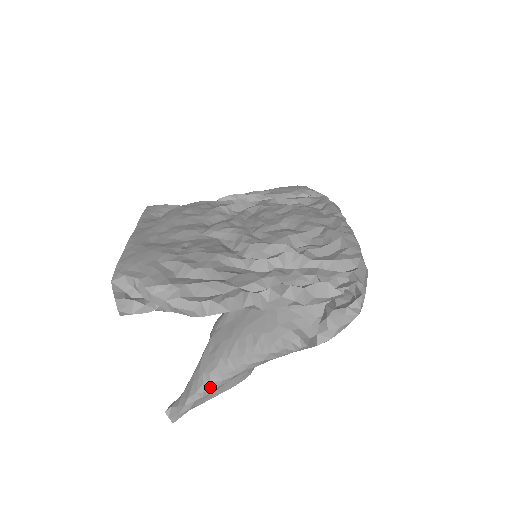
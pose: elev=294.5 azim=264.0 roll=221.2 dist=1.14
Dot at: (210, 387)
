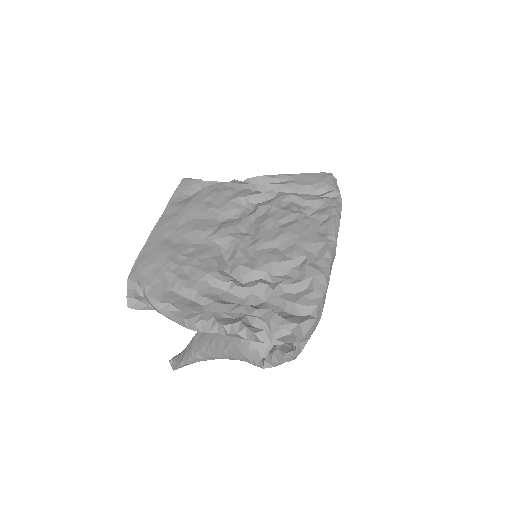
Dot at: (196, 360)
